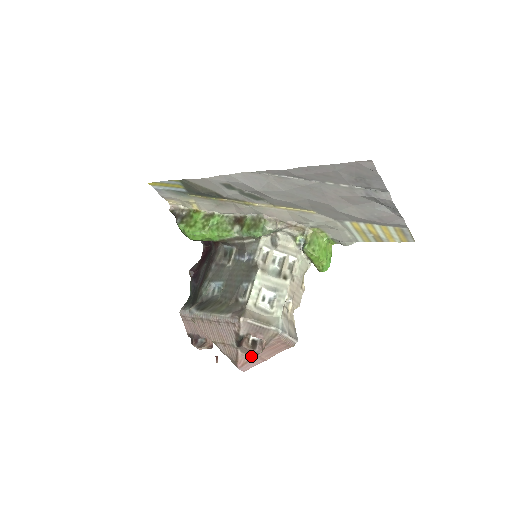
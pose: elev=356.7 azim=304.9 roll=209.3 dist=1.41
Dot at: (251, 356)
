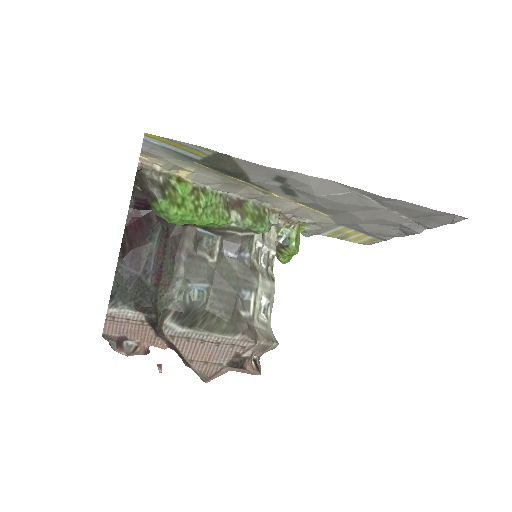
Dot at: occluded
